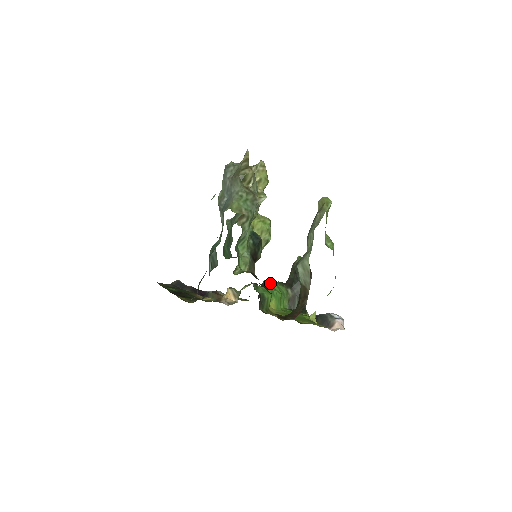
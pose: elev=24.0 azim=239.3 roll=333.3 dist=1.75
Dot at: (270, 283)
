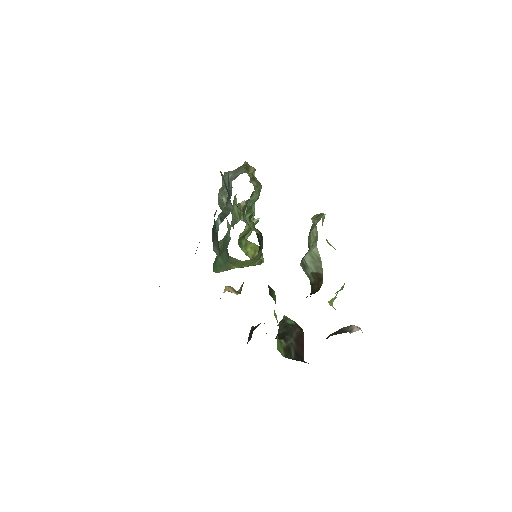
Dot at: occluded
